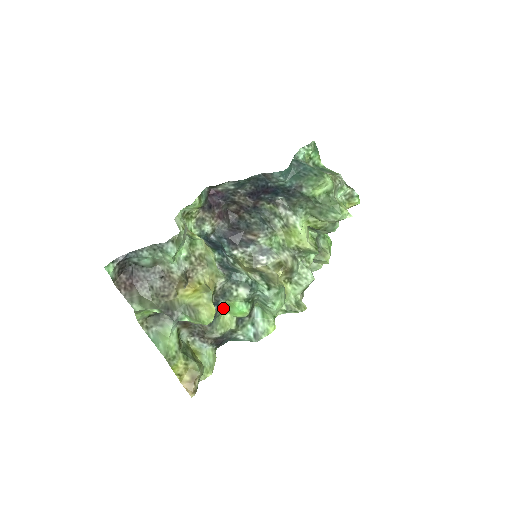
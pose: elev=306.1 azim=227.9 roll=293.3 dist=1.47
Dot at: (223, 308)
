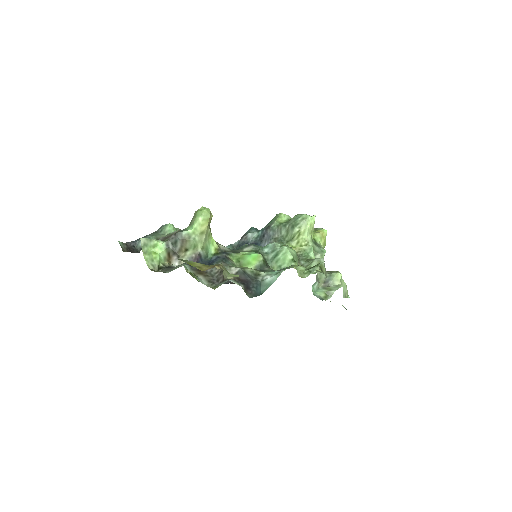
Dot at: (236, 264)
